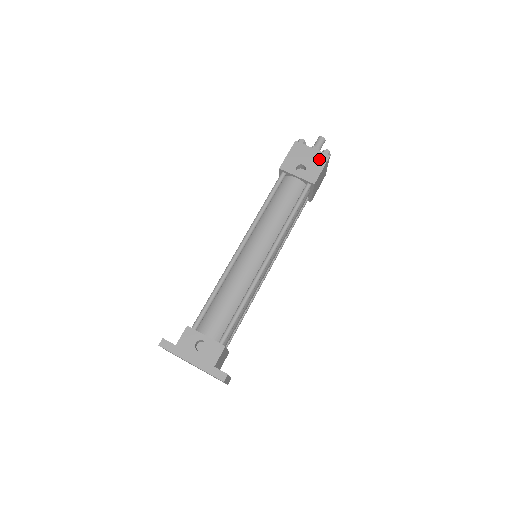
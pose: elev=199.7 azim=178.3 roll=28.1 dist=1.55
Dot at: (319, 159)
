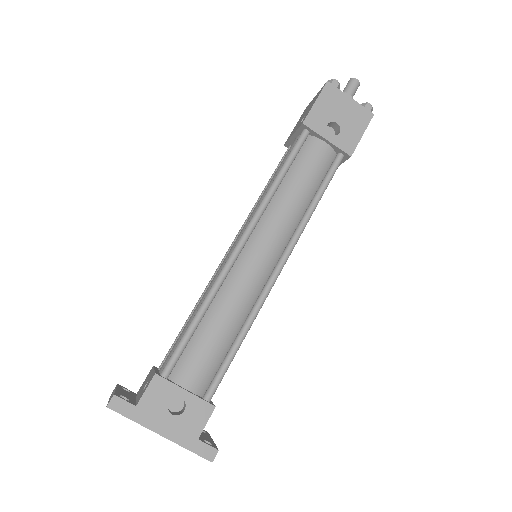
Dot at: (359, 117)
